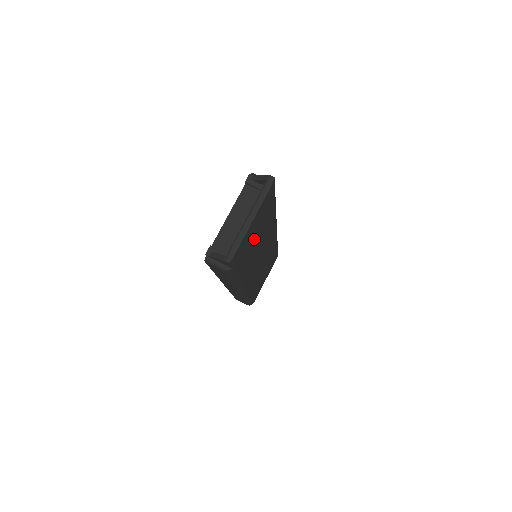
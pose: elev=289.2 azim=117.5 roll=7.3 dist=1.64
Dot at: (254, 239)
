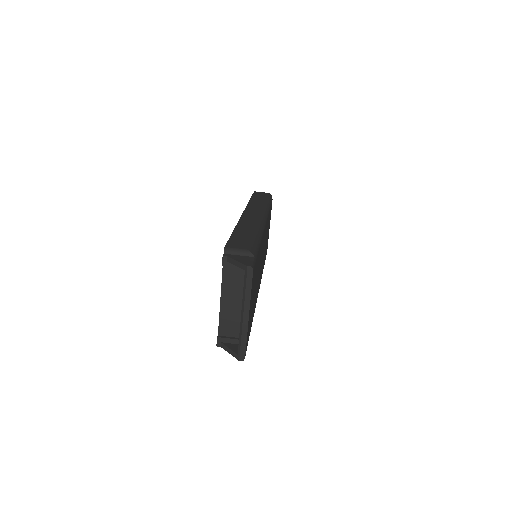
Dot at: occluded
